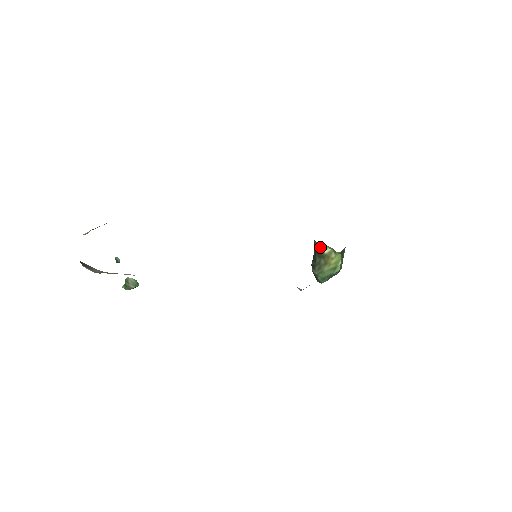
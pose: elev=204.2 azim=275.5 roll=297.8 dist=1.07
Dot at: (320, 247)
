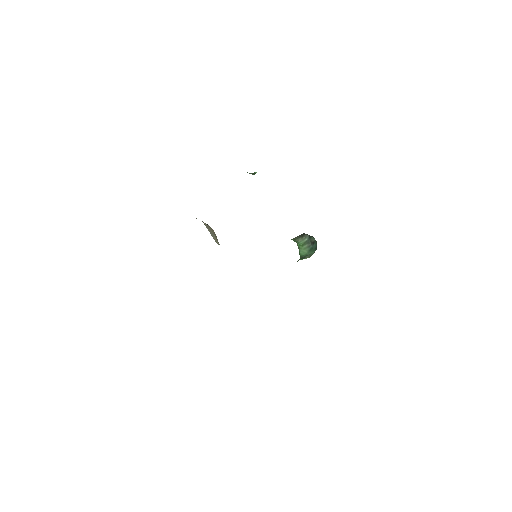
Dot at: occluded
